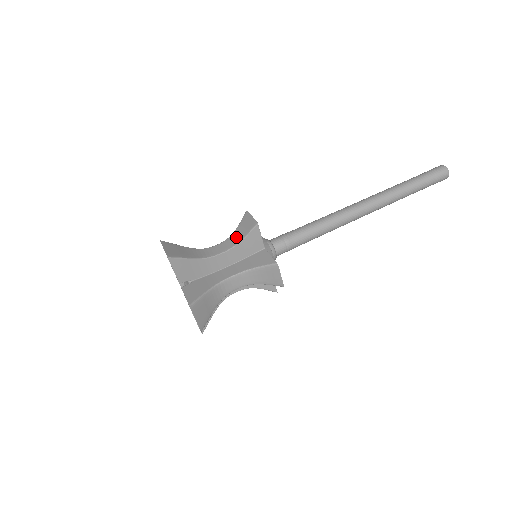
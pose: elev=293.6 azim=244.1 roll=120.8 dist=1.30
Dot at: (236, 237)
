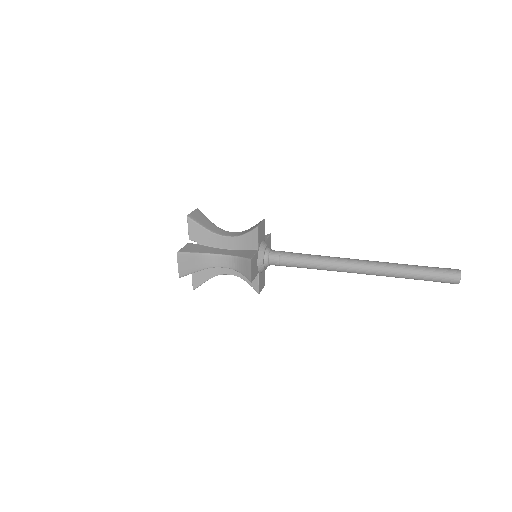
Dot at: occluded
